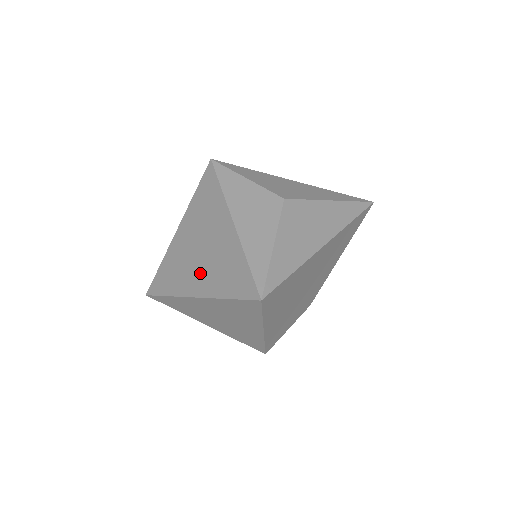
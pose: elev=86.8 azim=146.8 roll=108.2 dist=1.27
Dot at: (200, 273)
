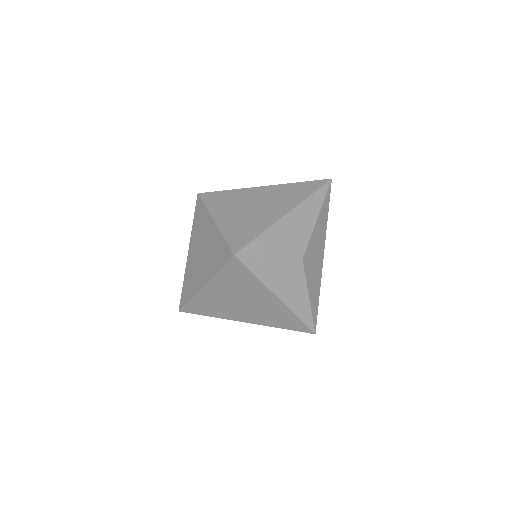
Dot at: (247, 314)
